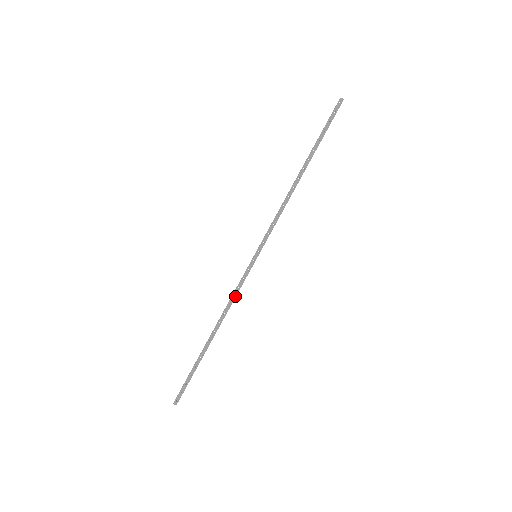
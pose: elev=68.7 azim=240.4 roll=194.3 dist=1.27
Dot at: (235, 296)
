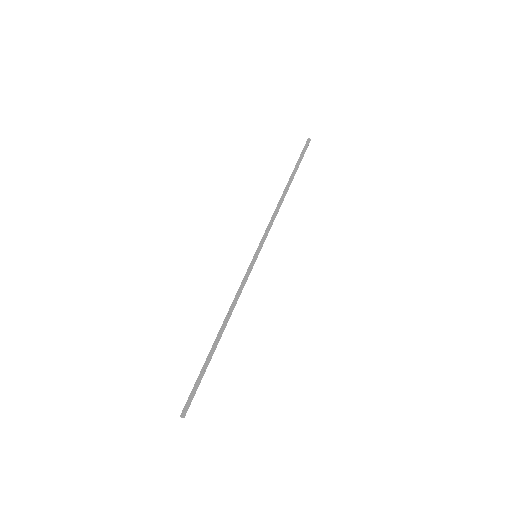
Dot at: (240, 293)
